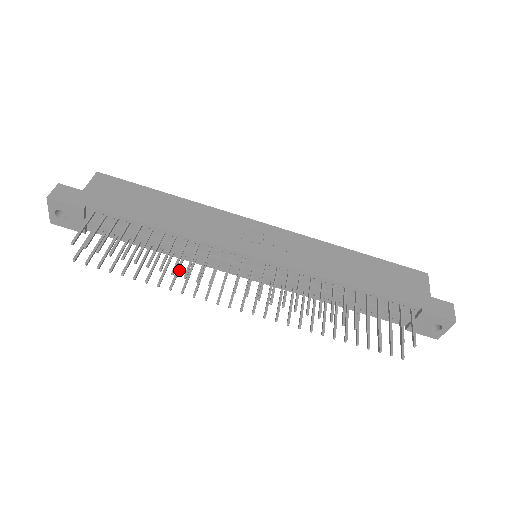
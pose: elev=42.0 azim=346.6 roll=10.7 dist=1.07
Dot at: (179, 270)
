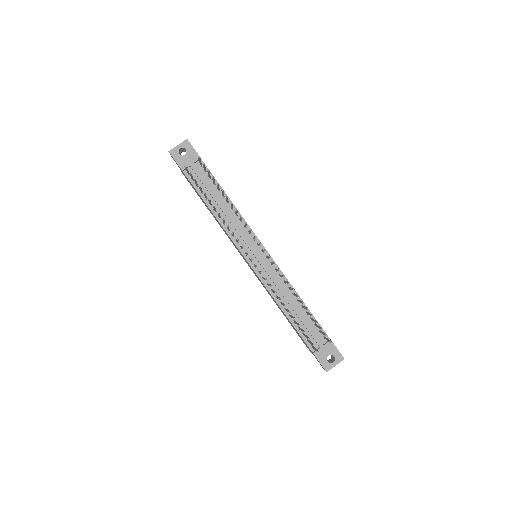
Dot at: (223, 222)
